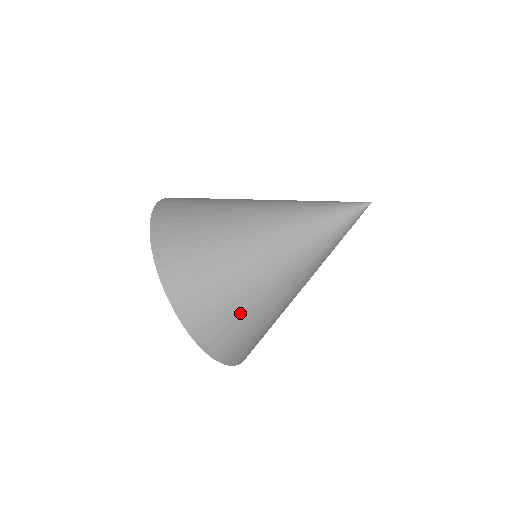
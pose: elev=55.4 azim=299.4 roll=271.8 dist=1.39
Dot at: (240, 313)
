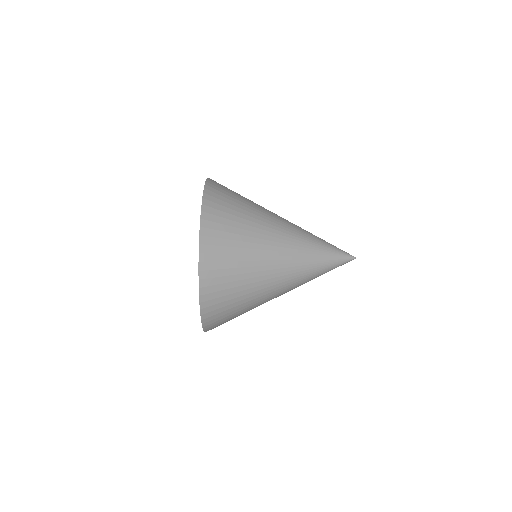
Dot at: (241, 217)
